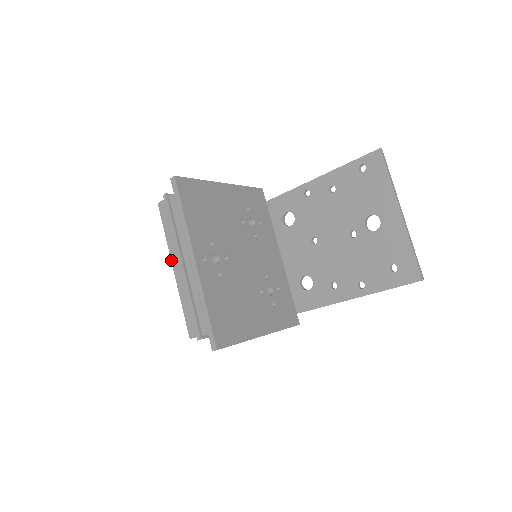
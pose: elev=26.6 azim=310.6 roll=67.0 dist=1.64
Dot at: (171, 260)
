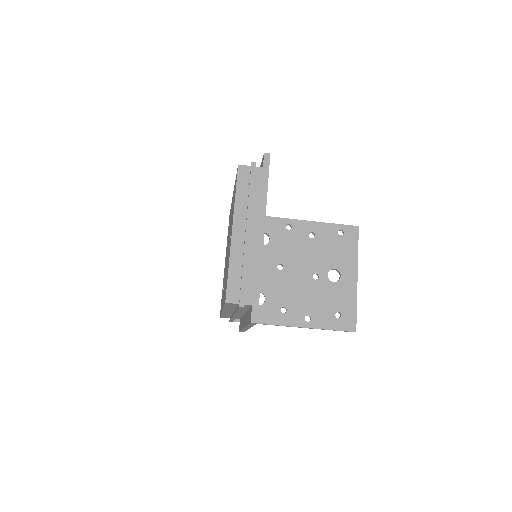
Dot at: (233, 221)
